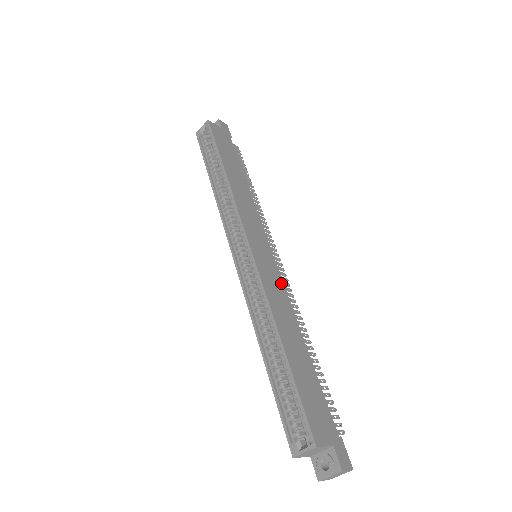
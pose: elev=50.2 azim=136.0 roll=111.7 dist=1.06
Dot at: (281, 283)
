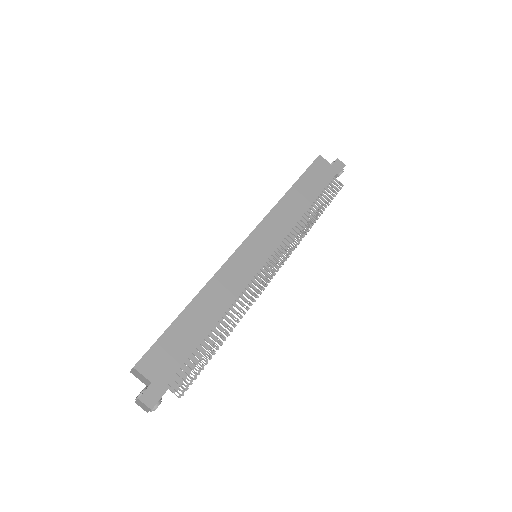
Dot at: (247, 279)
